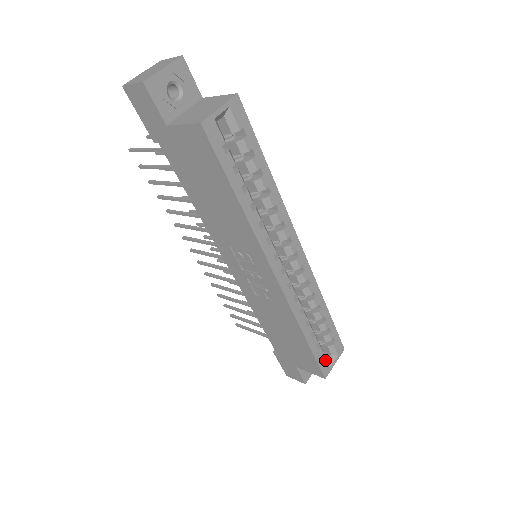
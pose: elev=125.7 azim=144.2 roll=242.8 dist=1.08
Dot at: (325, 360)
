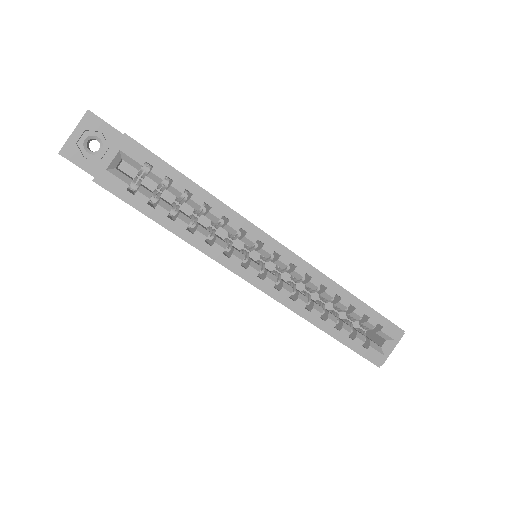
Dot at: (371, 349)
